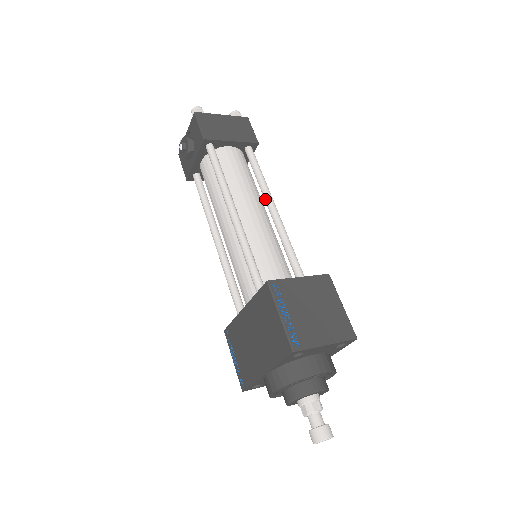
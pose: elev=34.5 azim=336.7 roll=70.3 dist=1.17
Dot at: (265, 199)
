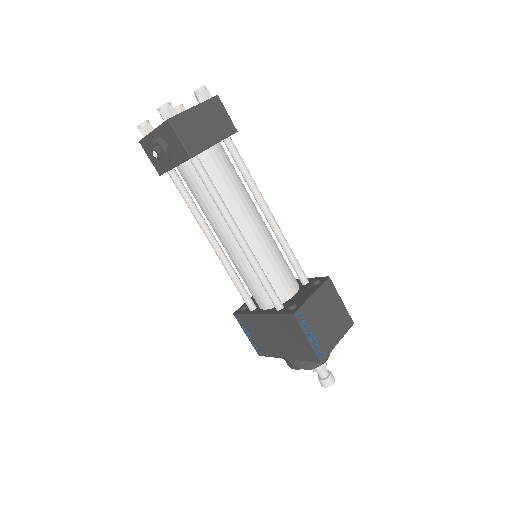
Dot at: (257, 201)
